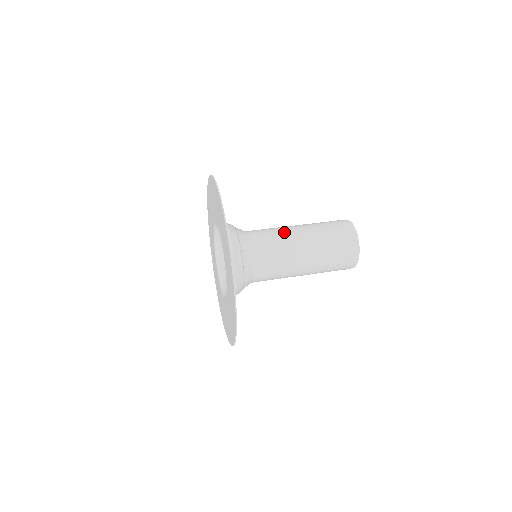
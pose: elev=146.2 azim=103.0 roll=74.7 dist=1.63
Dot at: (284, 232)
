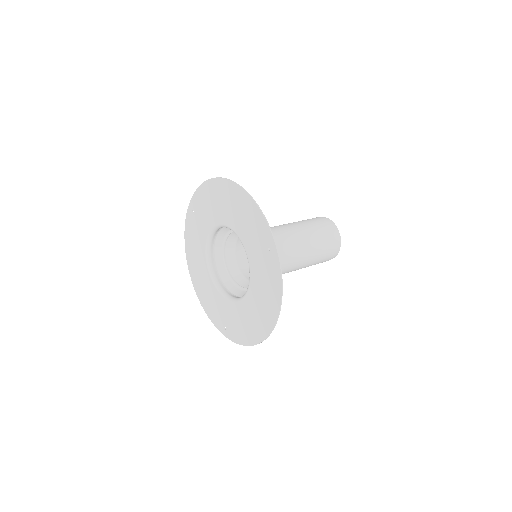
Dot at: (284, 232)
